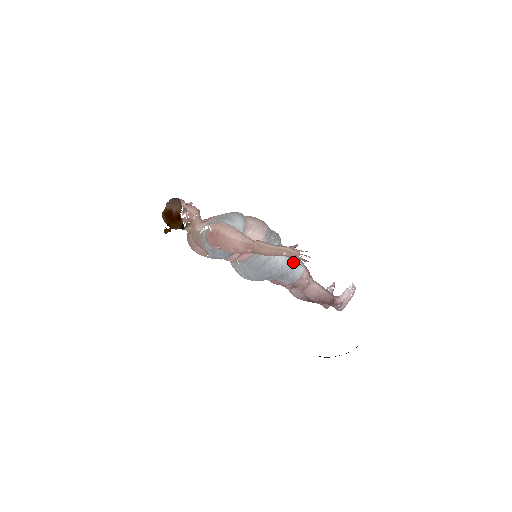
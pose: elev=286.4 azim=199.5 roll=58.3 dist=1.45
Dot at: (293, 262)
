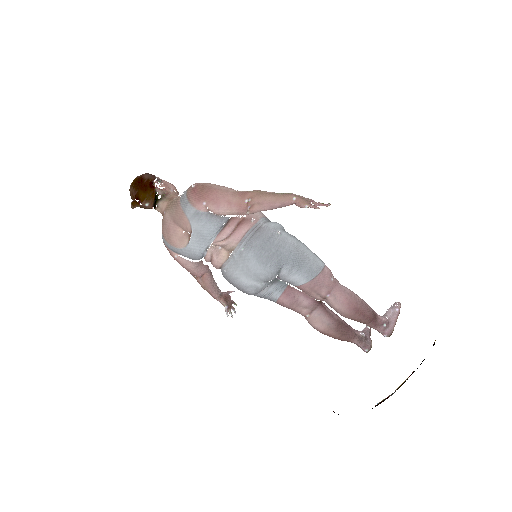
Dot at: (307, 250)
